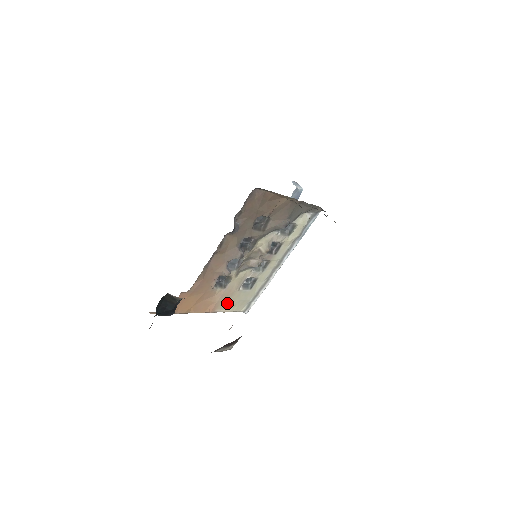
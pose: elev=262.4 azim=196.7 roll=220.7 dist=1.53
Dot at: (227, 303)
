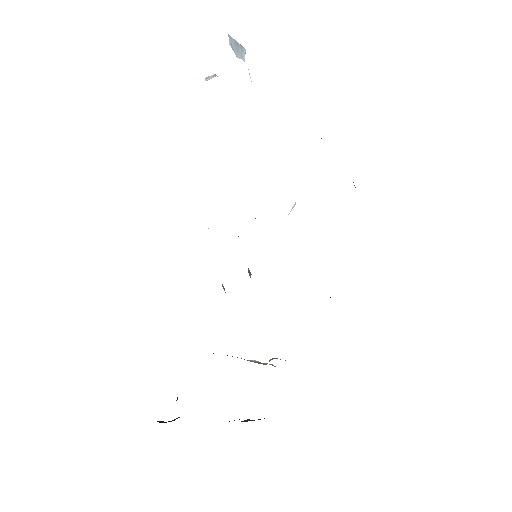
Dot at: occluded
